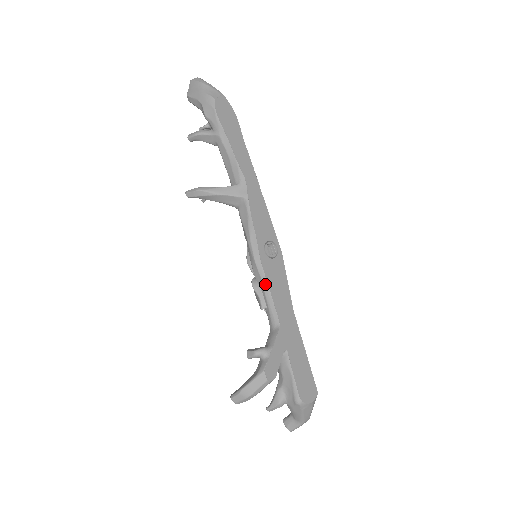
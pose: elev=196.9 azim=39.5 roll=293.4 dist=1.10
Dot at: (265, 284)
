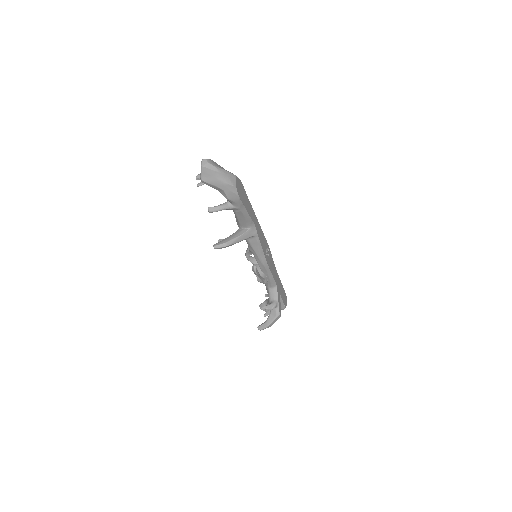
Dot at: (270, 273)
